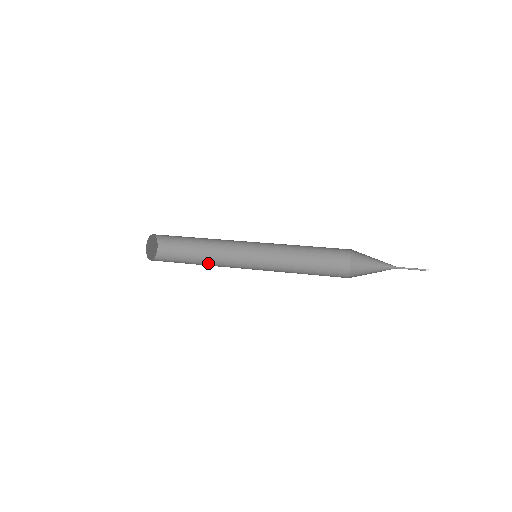
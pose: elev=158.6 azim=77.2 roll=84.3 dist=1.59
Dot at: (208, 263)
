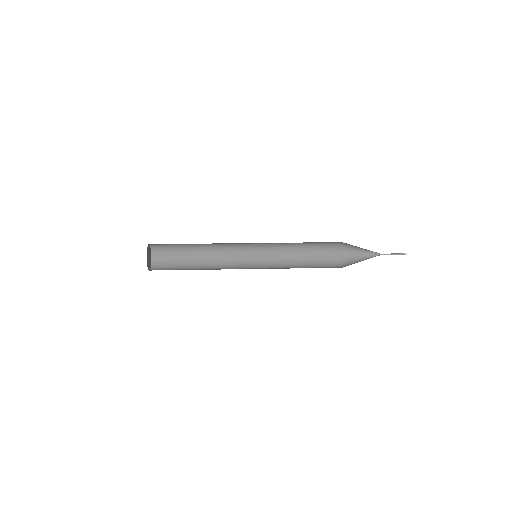
Dot at: occluded
